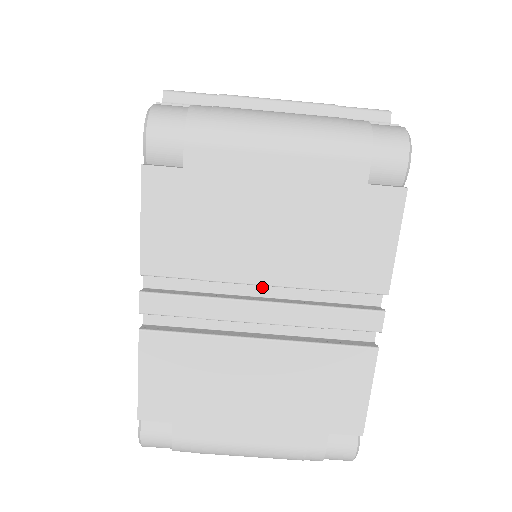
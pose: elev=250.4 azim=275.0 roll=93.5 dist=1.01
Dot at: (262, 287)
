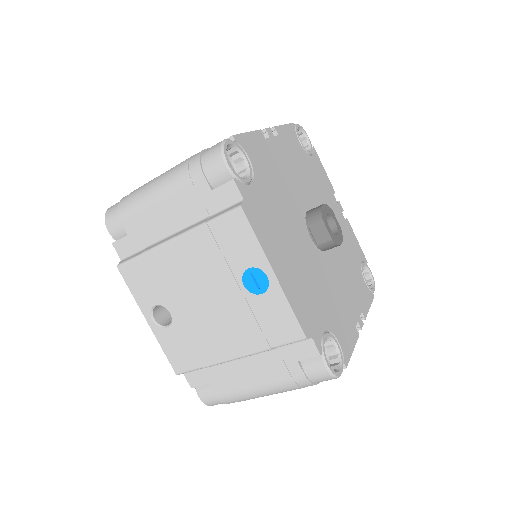
Dot at: occluded
